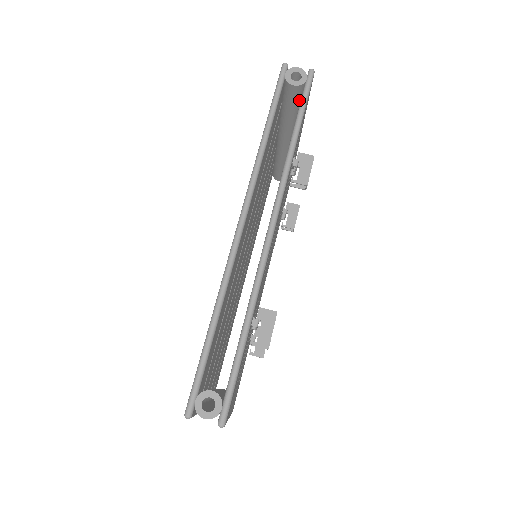
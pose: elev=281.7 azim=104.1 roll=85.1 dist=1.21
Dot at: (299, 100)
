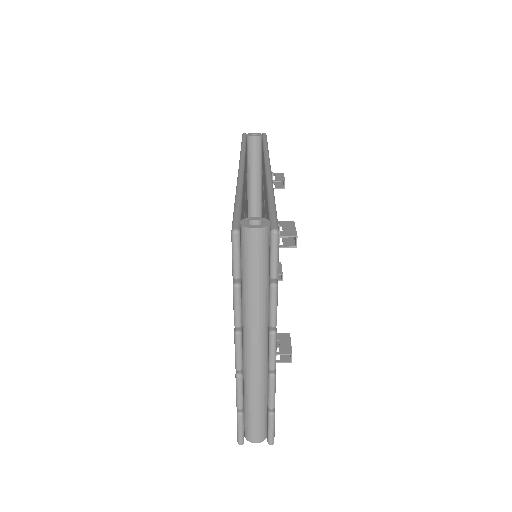
Dot at: (260, 155)
